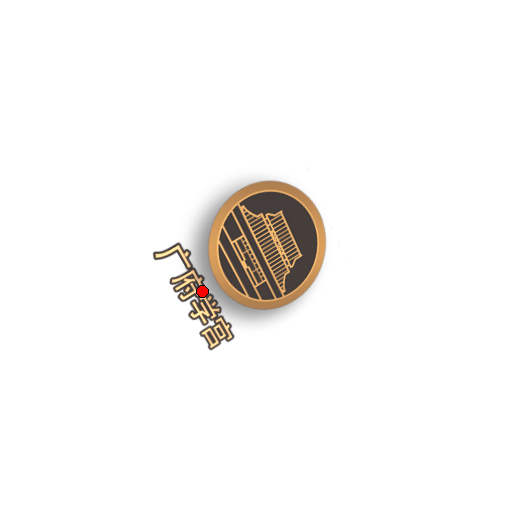
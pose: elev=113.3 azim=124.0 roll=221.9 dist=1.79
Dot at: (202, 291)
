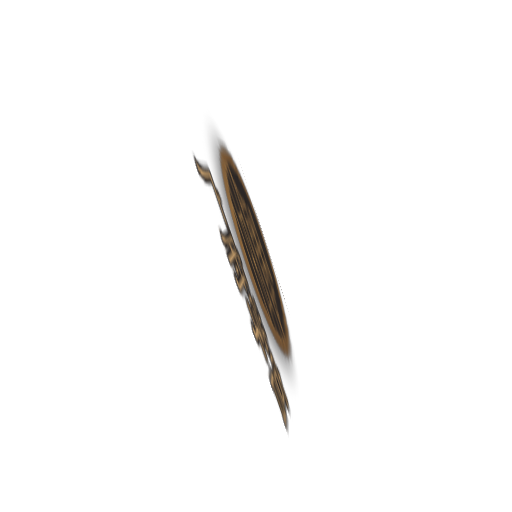
Dot at: (246, 284)
